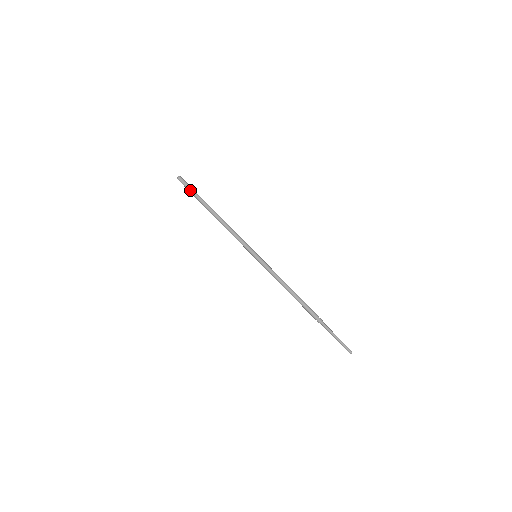
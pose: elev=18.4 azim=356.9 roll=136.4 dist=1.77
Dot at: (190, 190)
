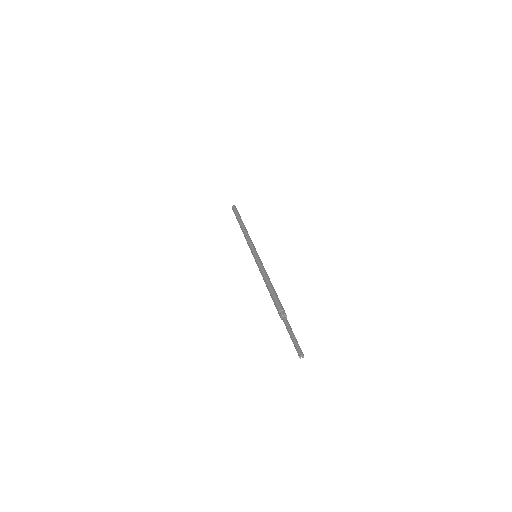
Dot at: (237, 212)
